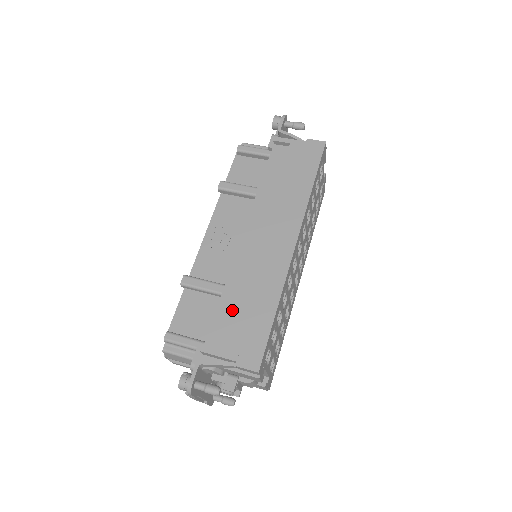
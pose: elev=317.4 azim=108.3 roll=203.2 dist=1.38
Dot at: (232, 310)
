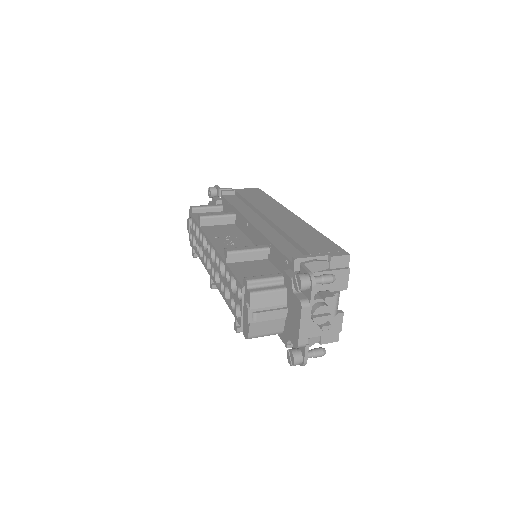
Dot at: (289, 245)
